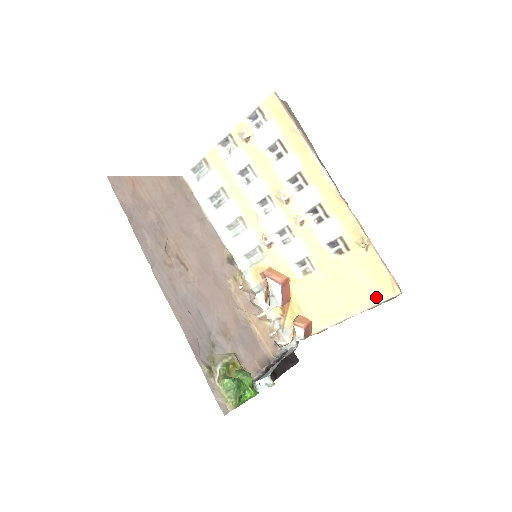
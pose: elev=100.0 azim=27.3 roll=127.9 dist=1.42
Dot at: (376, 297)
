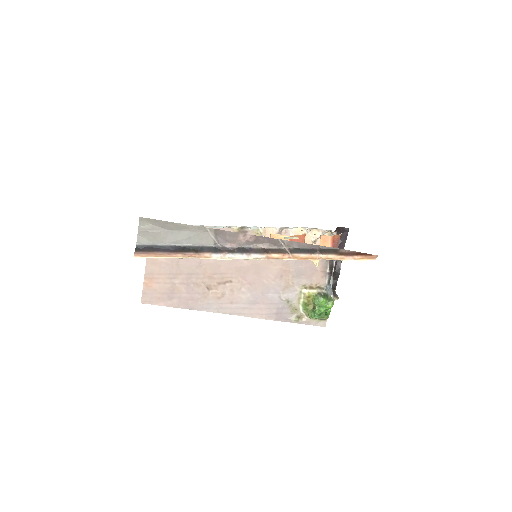
Dot at: occluded
